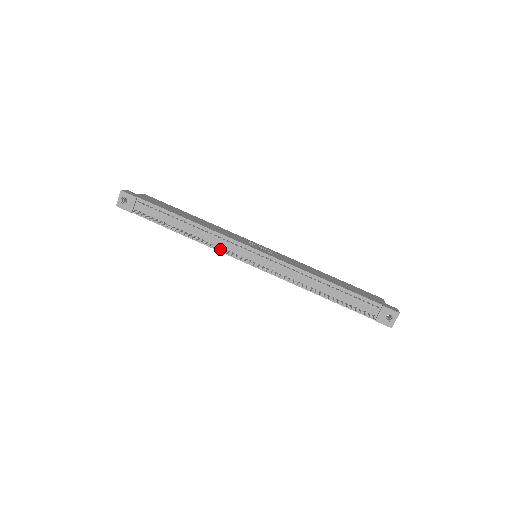
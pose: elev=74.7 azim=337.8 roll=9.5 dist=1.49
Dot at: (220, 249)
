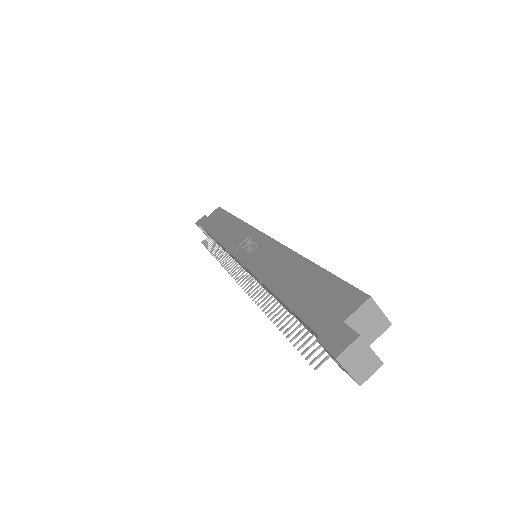
Dot at: (235, 260)
